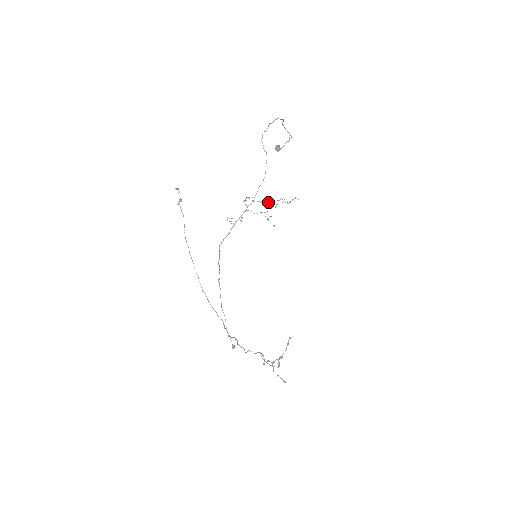
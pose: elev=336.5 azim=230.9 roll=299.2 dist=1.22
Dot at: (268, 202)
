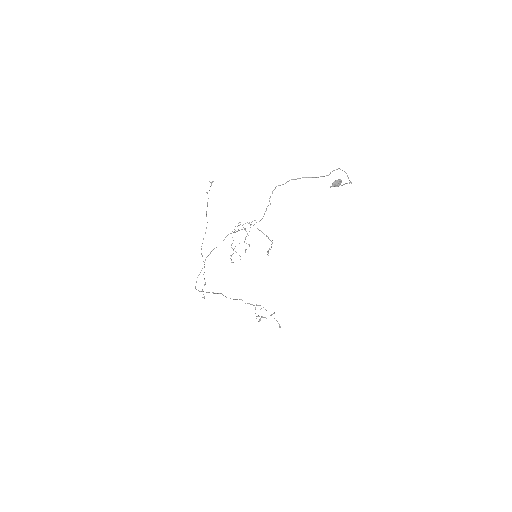
Dot at: occluded
